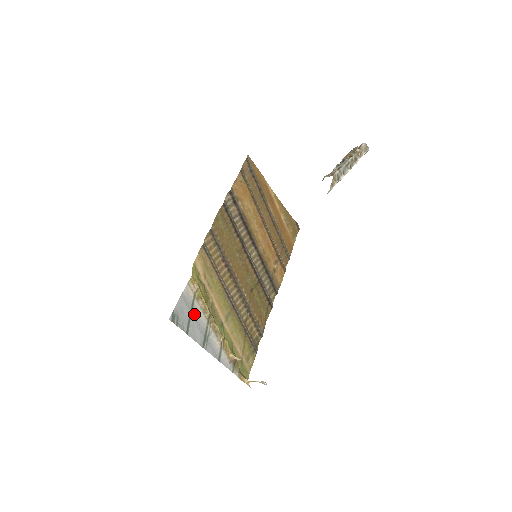
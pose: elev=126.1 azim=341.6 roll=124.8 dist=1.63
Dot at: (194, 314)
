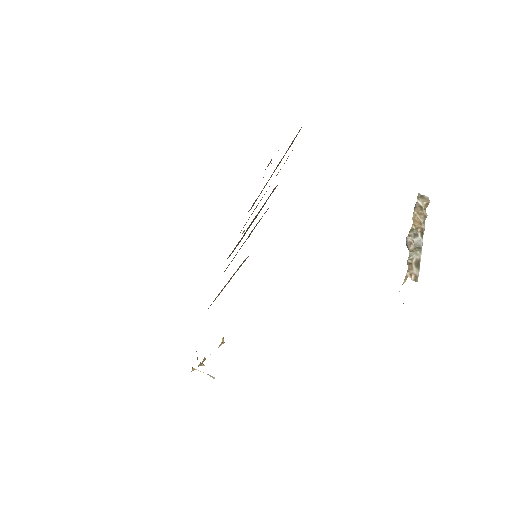
Dot at: occluded
